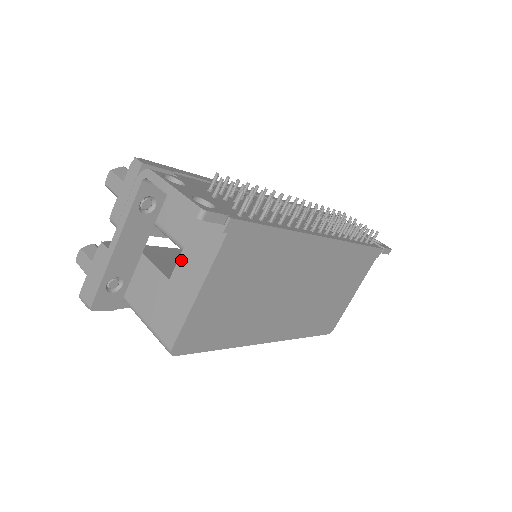
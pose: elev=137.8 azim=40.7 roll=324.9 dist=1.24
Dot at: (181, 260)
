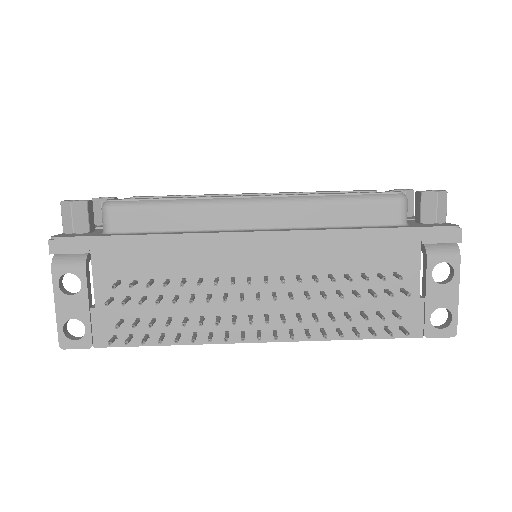
Dot at: occluded
